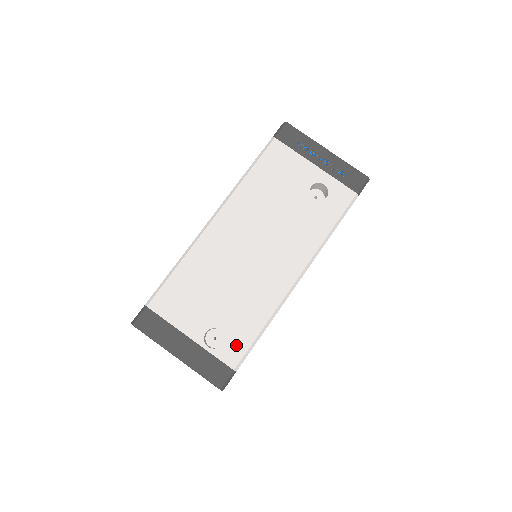
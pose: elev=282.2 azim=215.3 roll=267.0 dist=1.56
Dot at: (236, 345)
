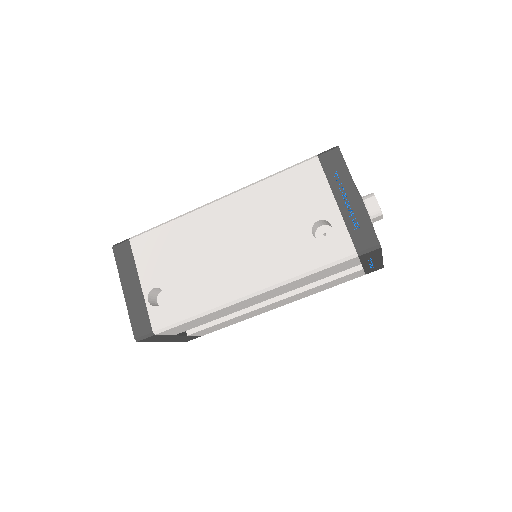
Dot at: (167, 314)
